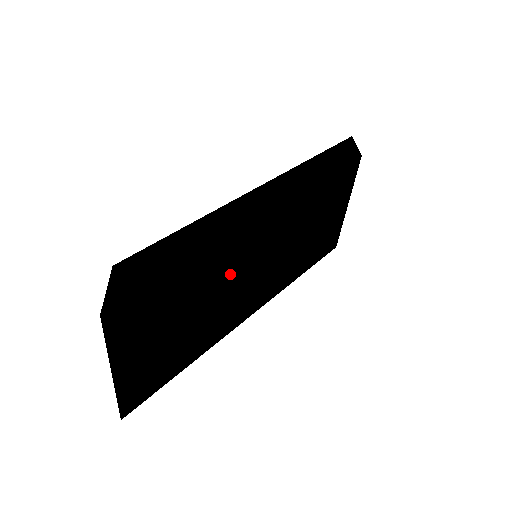
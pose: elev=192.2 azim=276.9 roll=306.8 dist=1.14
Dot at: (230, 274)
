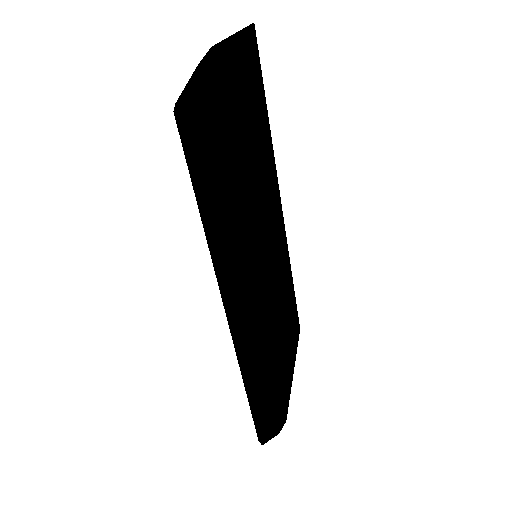
Dot at: (268, 186)
